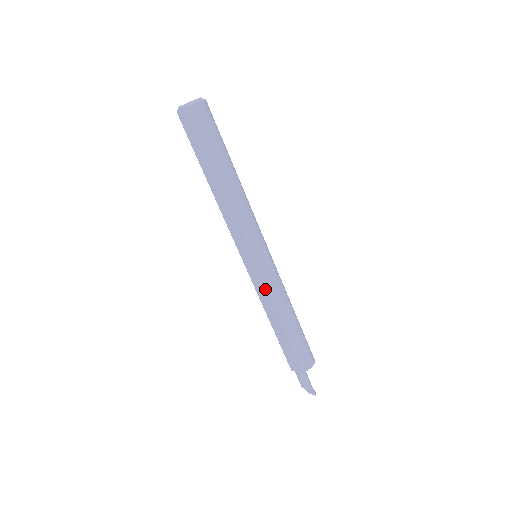
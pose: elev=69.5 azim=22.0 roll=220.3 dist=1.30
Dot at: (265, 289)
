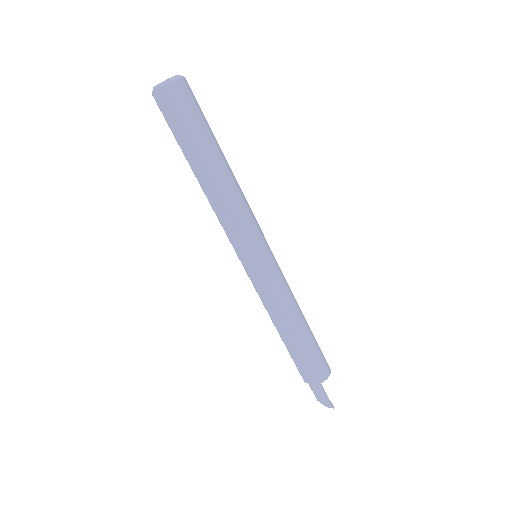
Dot at: (270, 293)
